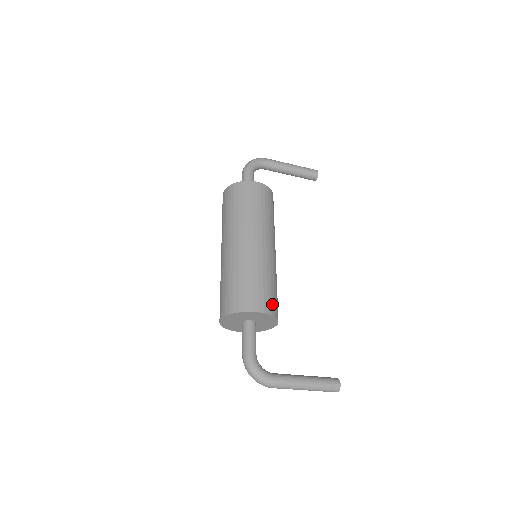
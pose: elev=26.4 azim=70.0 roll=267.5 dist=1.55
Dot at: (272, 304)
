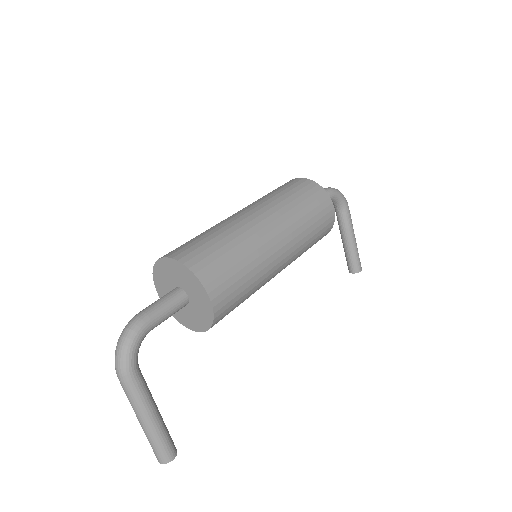
Dot at: (226, 310)
